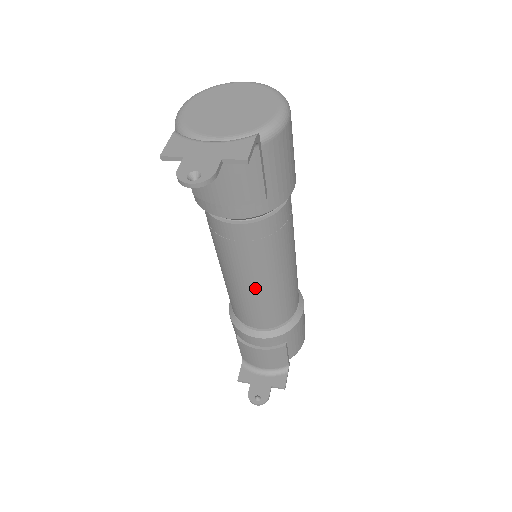
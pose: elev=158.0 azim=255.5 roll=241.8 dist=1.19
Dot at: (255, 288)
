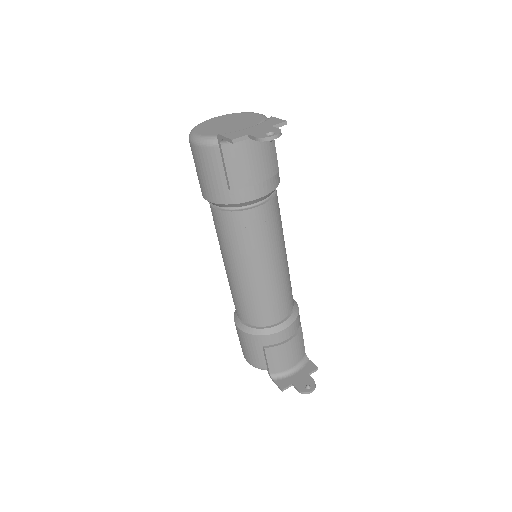
Dot at: (276, 270)
